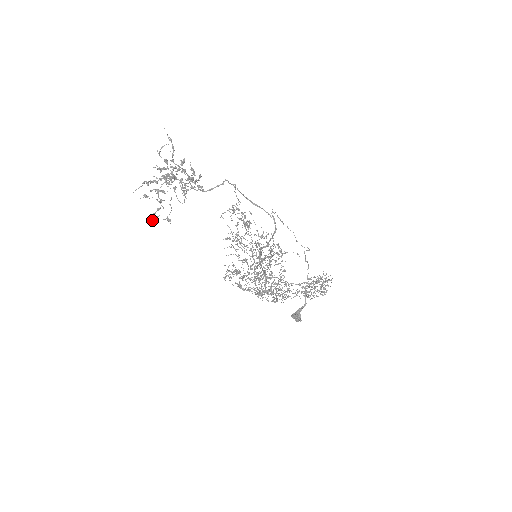
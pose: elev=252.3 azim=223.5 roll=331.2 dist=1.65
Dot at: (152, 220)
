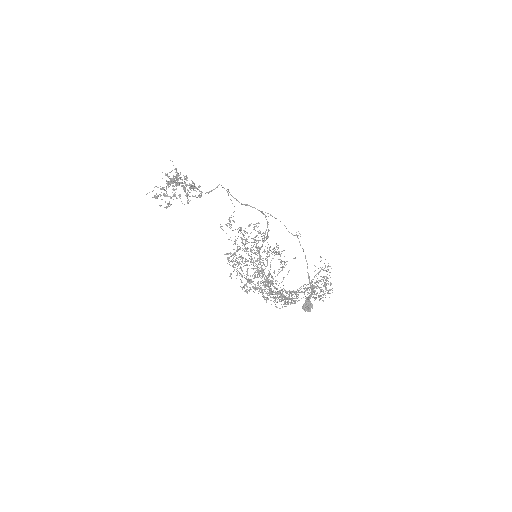
Dot at: occluded
